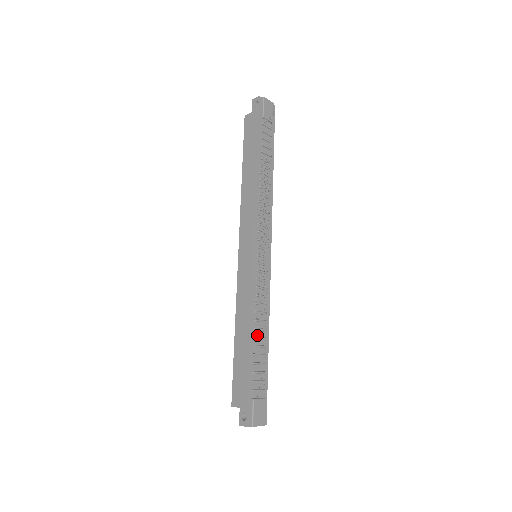
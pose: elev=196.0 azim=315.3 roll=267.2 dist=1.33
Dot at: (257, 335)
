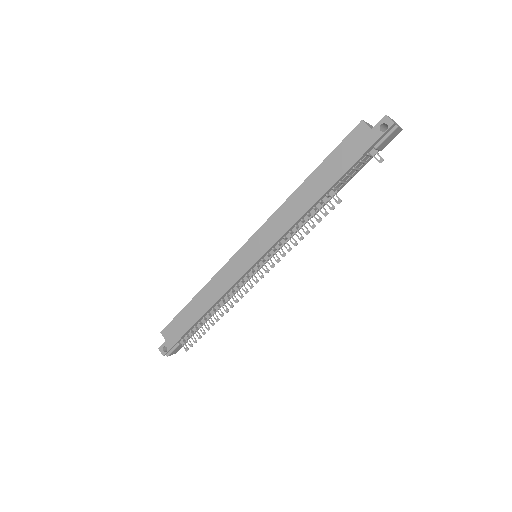
Dot at: (211, 311)
